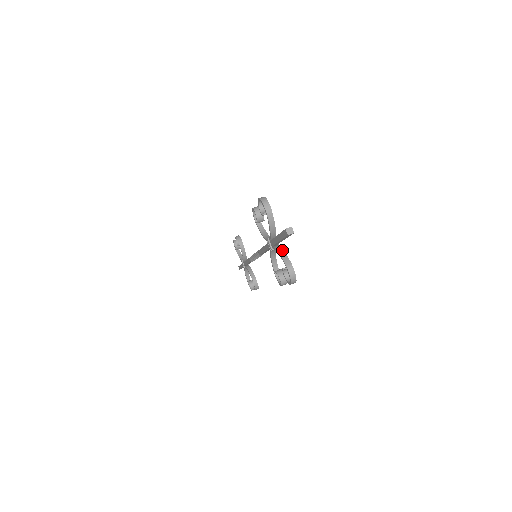
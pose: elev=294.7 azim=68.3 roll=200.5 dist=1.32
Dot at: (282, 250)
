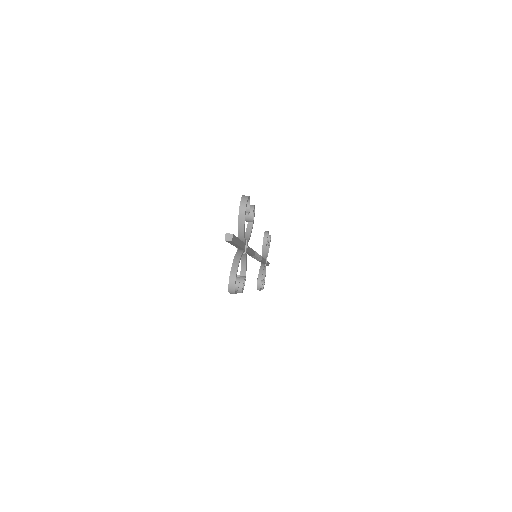
Dot at: (239, 256)
